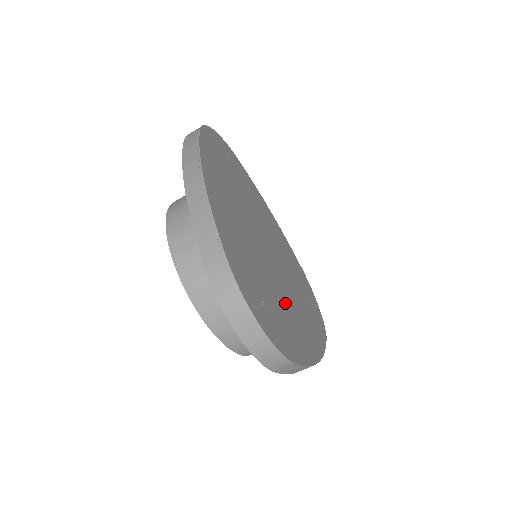
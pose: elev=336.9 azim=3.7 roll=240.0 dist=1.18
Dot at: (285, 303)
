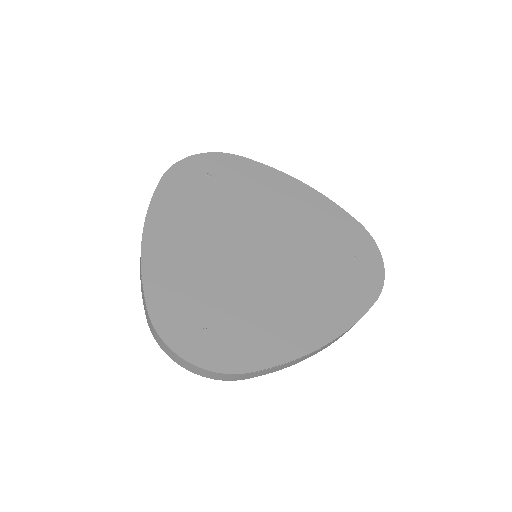
Dot at: (267, 303)
